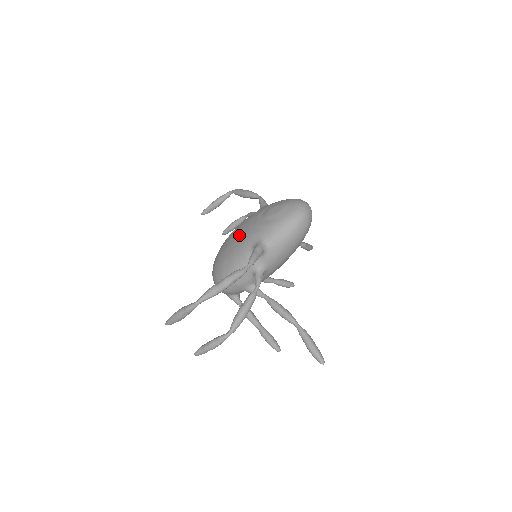
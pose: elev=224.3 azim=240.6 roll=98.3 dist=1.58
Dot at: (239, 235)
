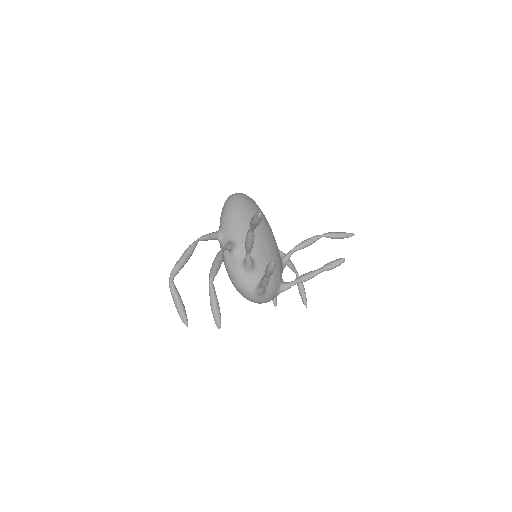
Dot at: occluded
